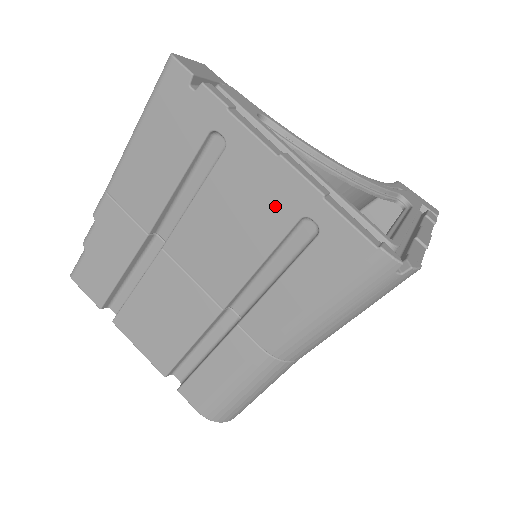
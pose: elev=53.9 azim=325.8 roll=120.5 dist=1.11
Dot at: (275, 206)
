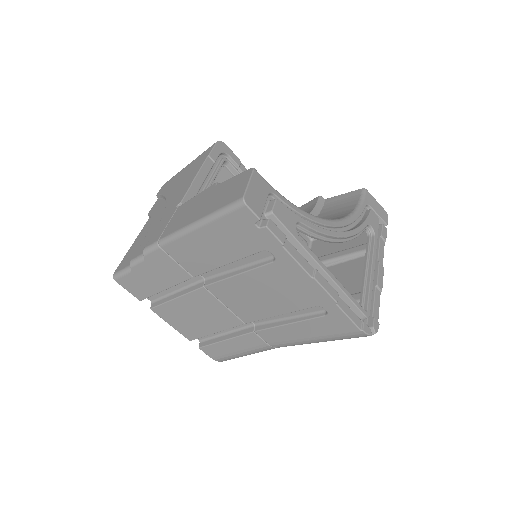
Dot at: (301, 297)
